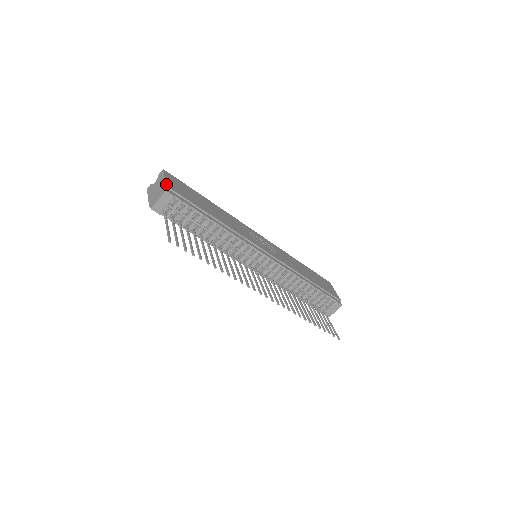
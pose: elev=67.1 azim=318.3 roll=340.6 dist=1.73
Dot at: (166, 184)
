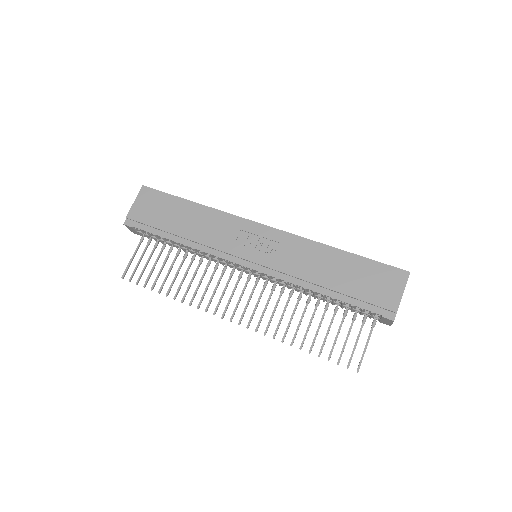
Dot at: (127, 214)
